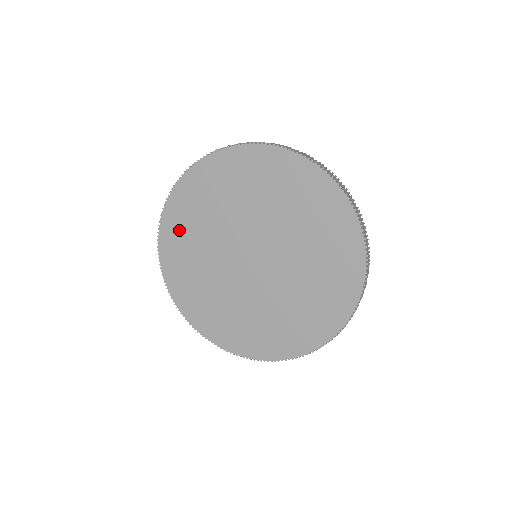
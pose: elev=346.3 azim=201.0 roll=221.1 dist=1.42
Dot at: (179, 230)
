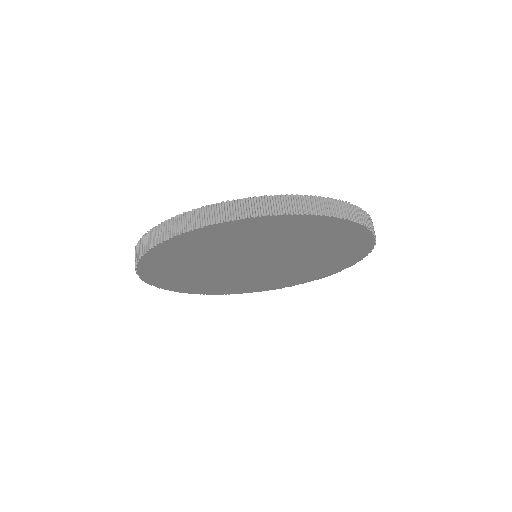
Dot at: (170, 279)
